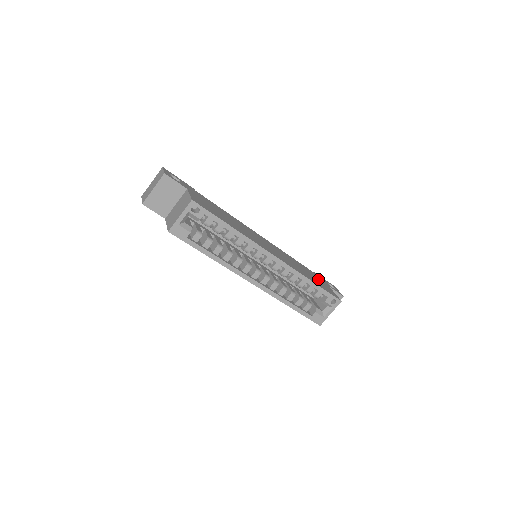
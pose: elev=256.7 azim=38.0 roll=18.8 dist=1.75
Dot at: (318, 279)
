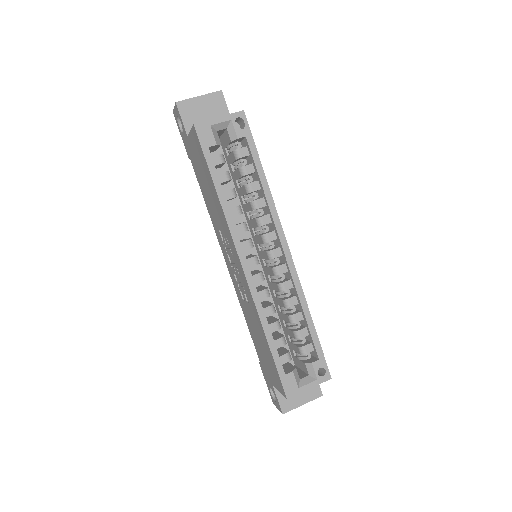
Dot at: occluded
